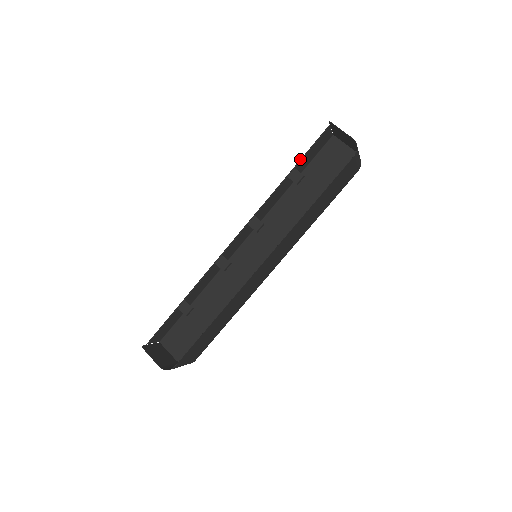
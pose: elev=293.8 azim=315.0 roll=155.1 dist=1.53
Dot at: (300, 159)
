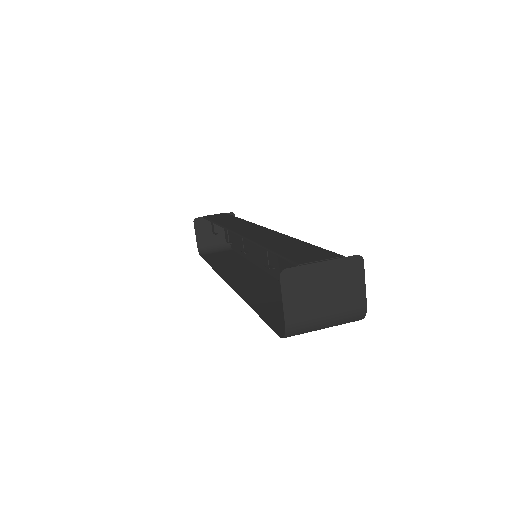
Dot at: (272, 251)
